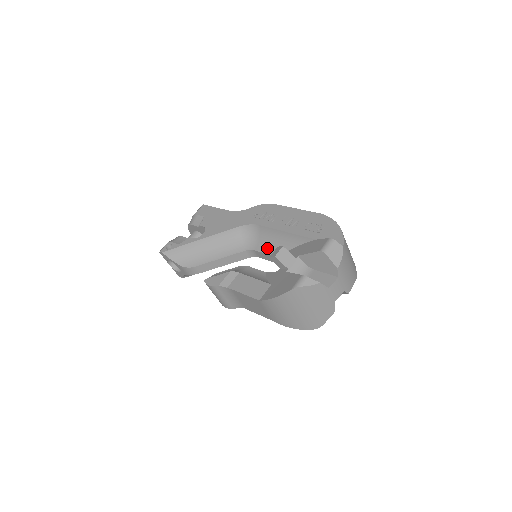
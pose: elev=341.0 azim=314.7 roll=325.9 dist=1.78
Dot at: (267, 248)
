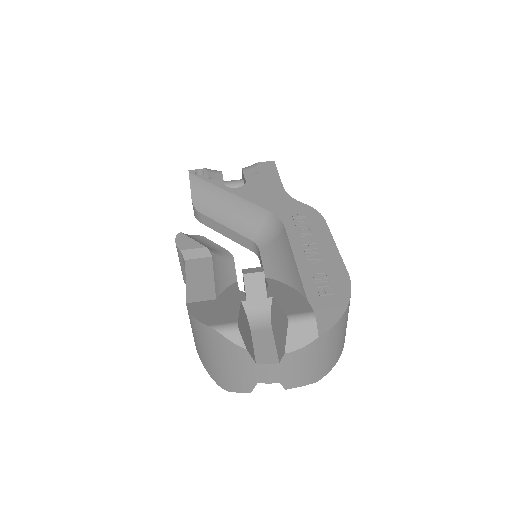
Dot at: (269, 258)
